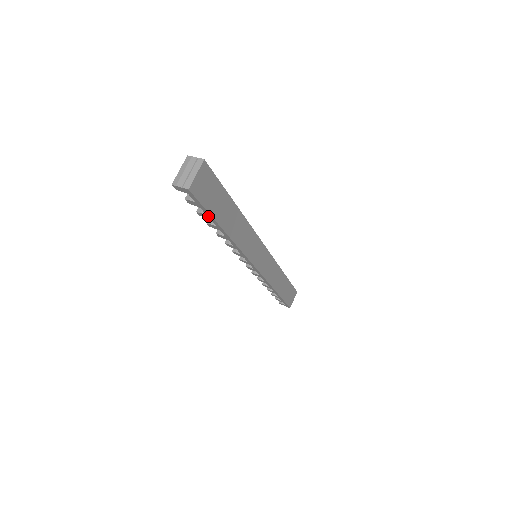
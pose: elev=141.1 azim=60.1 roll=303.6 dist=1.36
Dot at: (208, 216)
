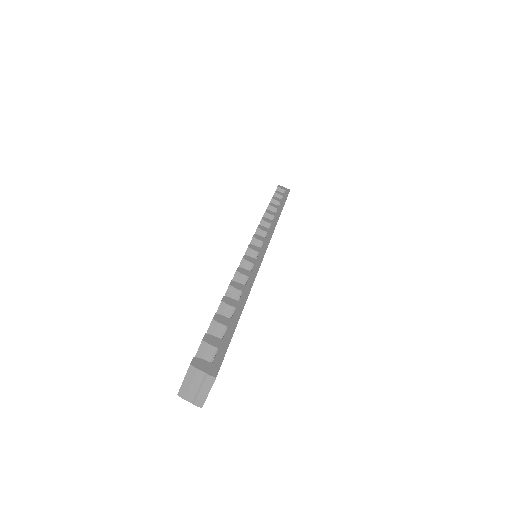
Dot at: occluded
